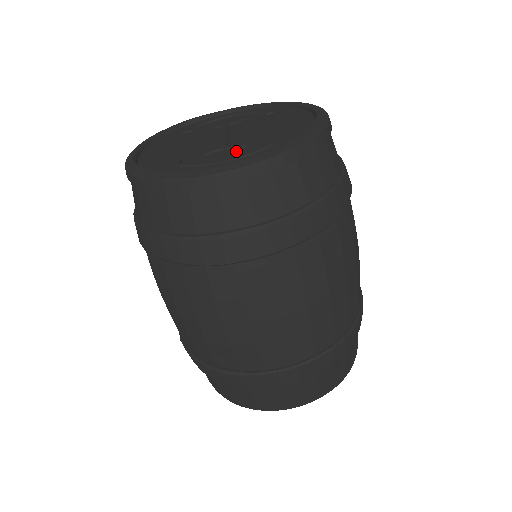
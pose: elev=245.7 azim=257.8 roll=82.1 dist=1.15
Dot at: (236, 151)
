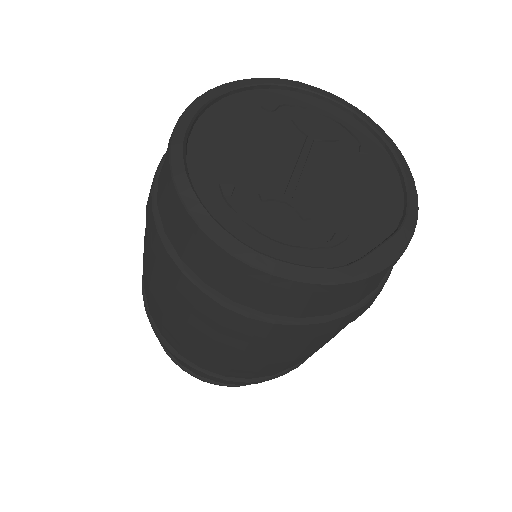
Dot at: (296, 223)
